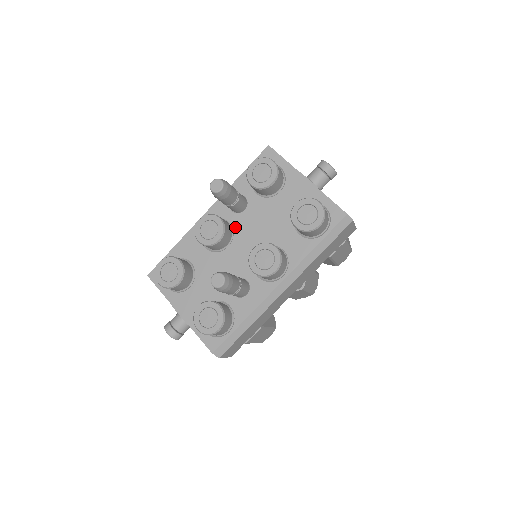
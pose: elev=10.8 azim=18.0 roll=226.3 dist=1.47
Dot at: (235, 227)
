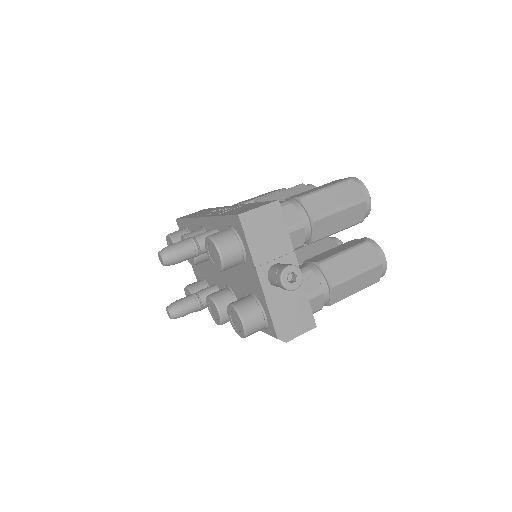
Dot at: occluded
